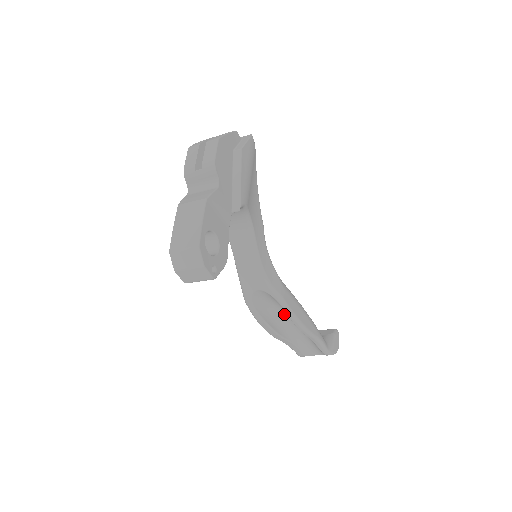
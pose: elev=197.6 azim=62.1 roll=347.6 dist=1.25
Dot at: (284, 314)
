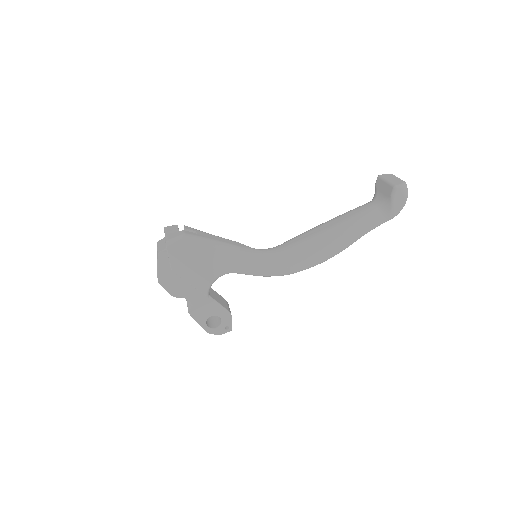
Dot at: occluded
